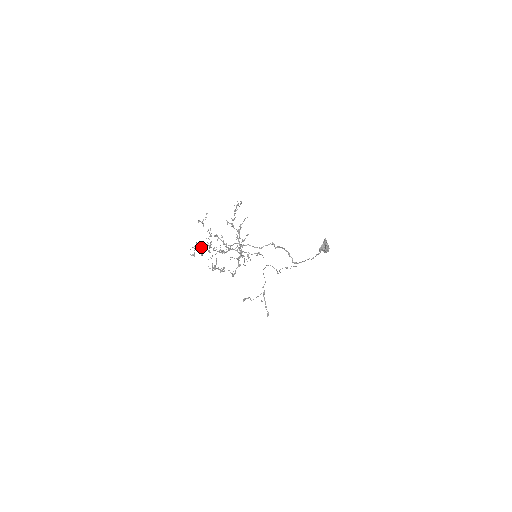
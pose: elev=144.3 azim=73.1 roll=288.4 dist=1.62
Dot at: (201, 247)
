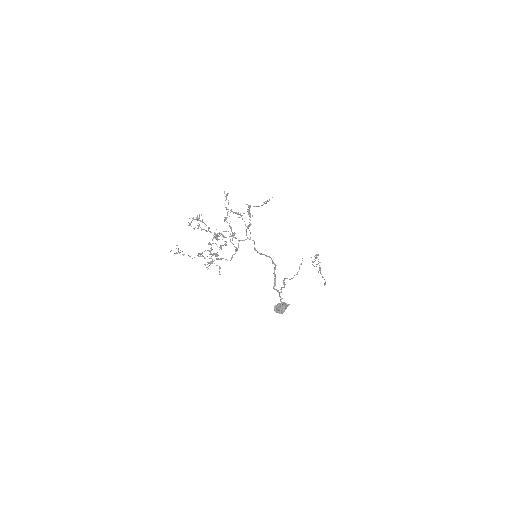
Dot at: occluded
